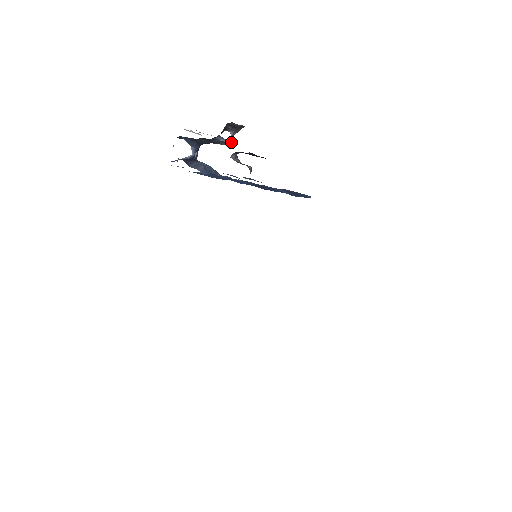
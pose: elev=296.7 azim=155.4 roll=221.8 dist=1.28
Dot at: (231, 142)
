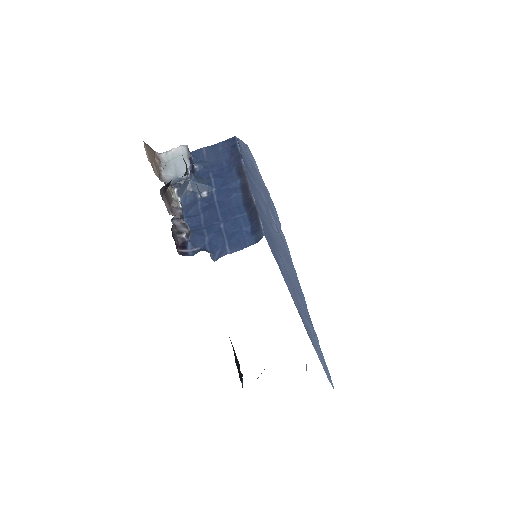
Dot at: (189, 178)
